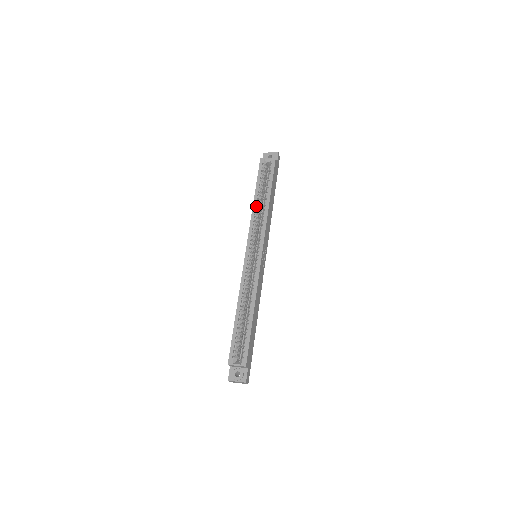
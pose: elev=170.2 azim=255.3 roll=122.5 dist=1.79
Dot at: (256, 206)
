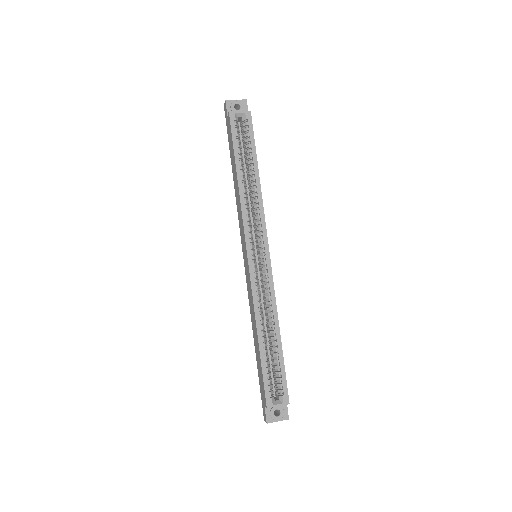
Dot at: (243, 187)
